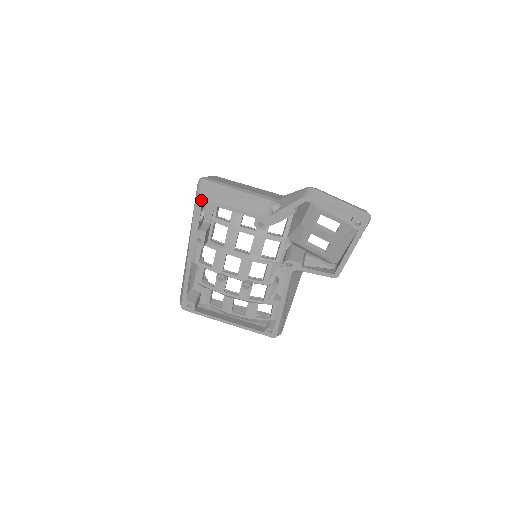
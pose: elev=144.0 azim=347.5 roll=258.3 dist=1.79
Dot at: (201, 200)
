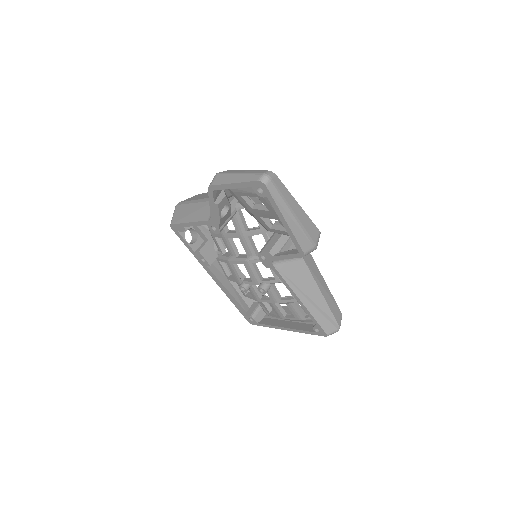
Dot at: (173, 226)
